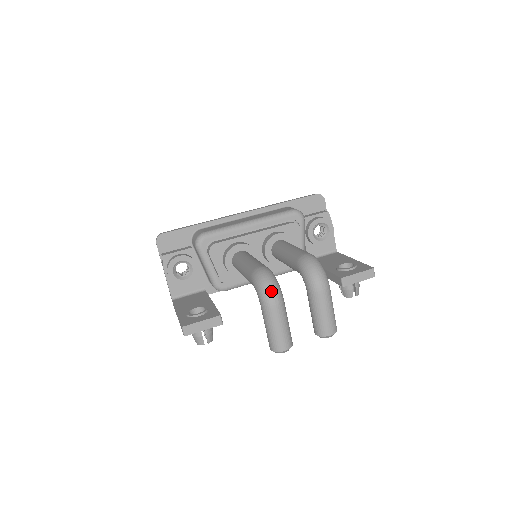
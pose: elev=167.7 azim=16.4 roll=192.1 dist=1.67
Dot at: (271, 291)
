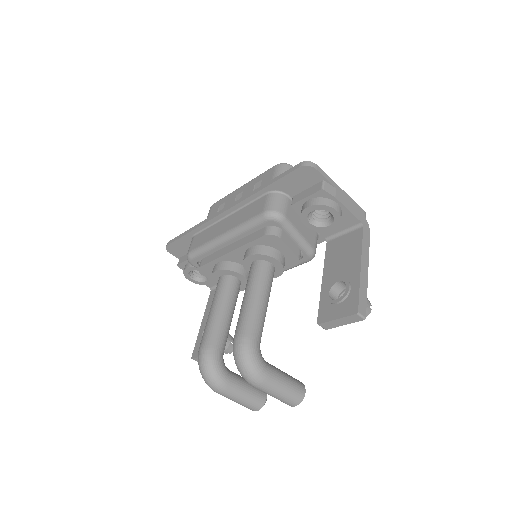
Dot at: (208, 383)
